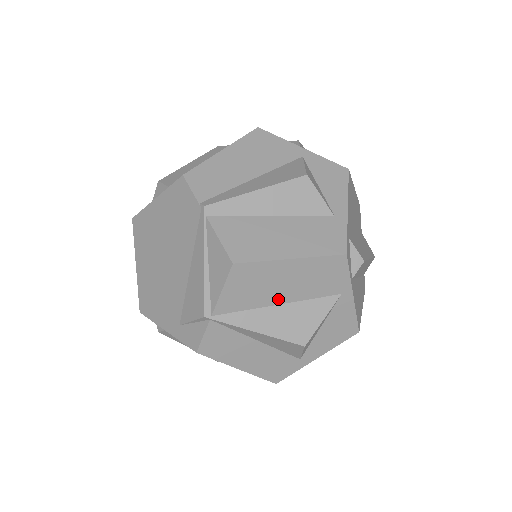
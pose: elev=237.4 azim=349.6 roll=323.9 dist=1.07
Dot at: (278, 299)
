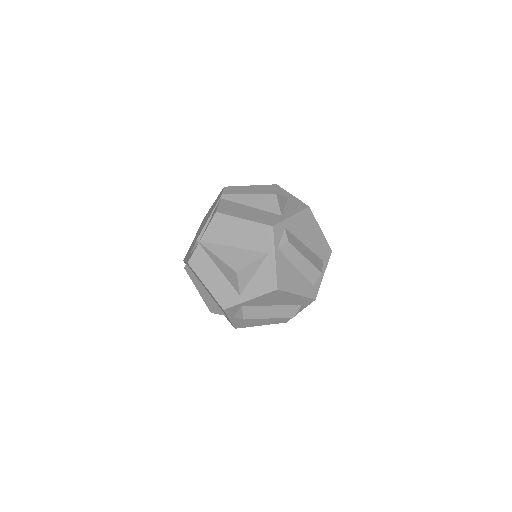
Dot at: (234, 243)
